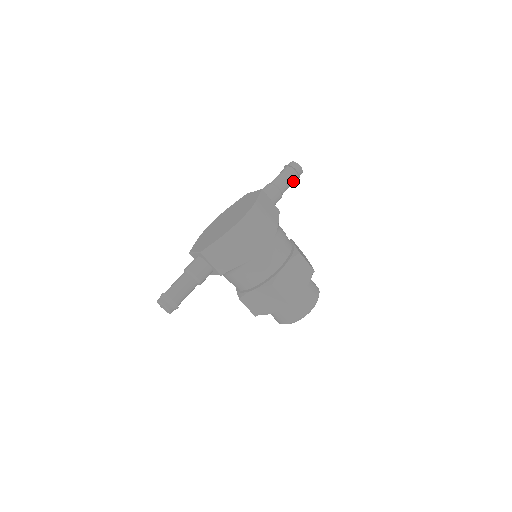
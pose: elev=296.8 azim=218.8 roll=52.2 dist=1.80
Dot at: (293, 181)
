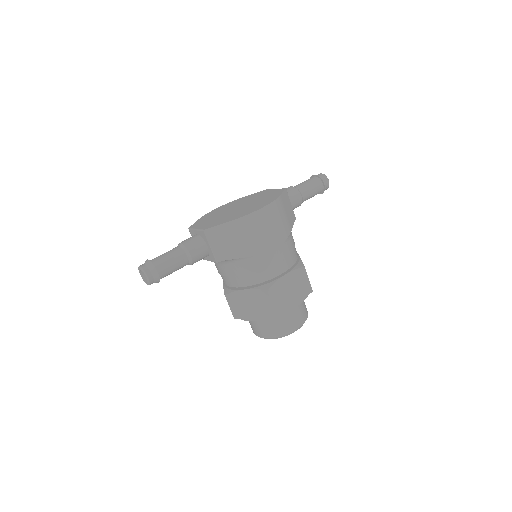
Dot at: (317, 193)
